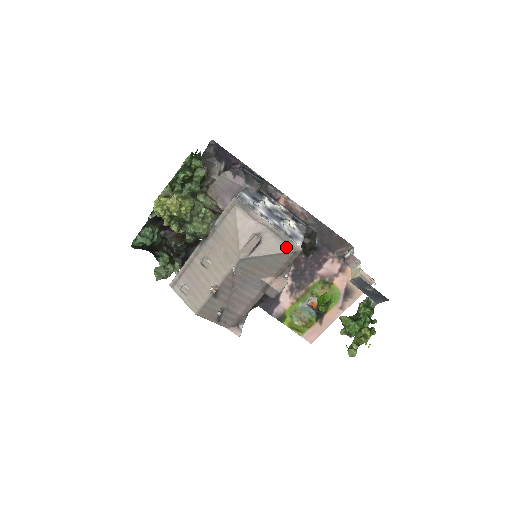
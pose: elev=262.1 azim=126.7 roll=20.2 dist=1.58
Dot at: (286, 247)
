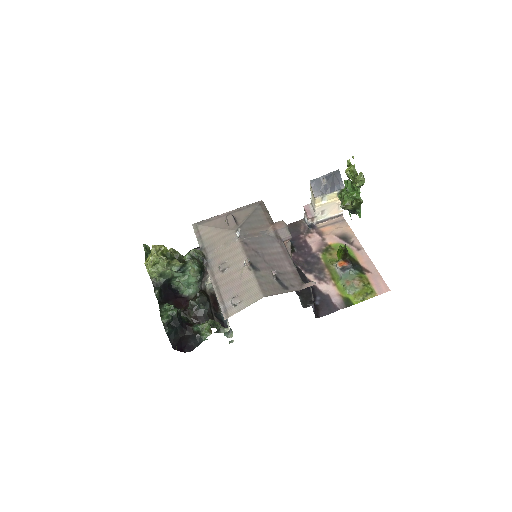
Dot at: (252, 207)
